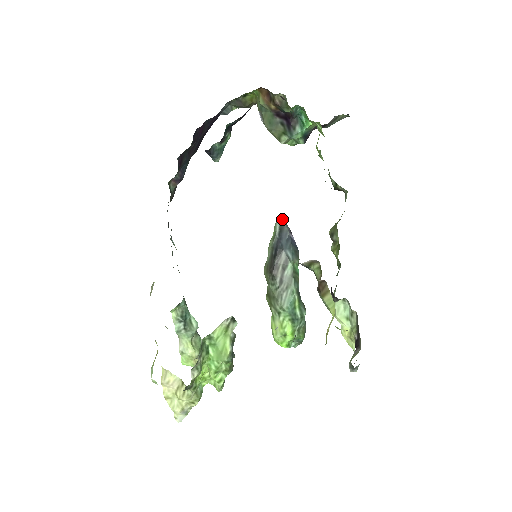
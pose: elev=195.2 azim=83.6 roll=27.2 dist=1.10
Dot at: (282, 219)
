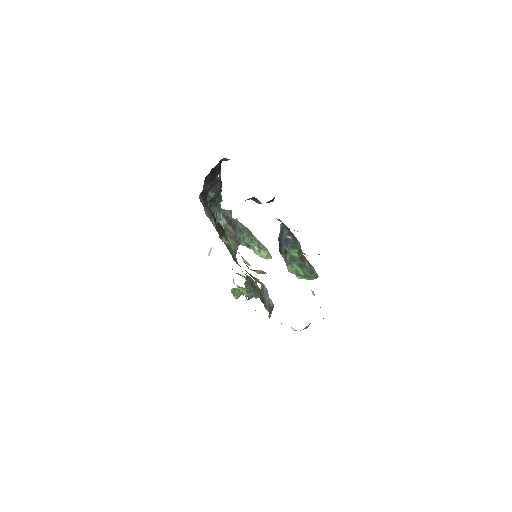
Dot at: (282, 225)
